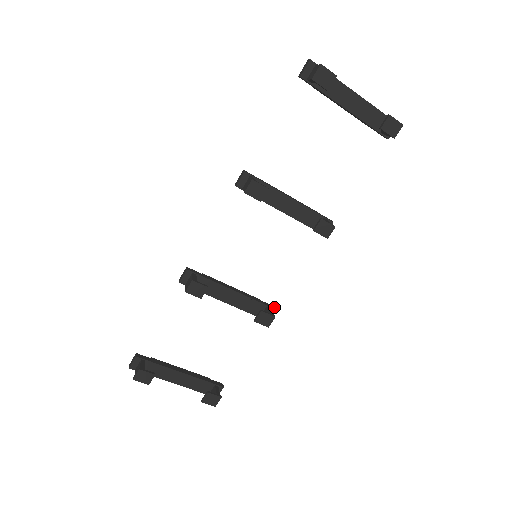
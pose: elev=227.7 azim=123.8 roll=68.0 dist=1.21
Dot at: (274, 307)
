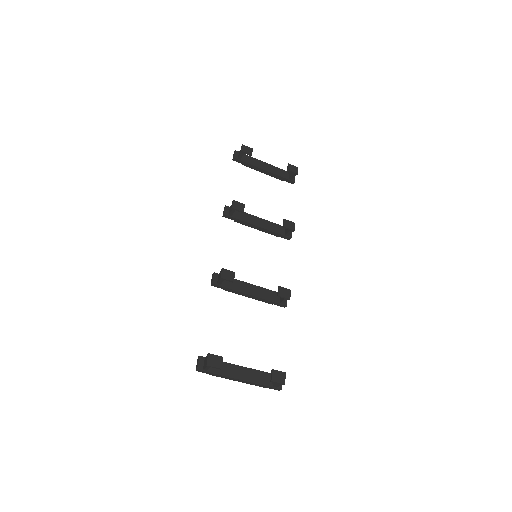
Dot at: occluded
